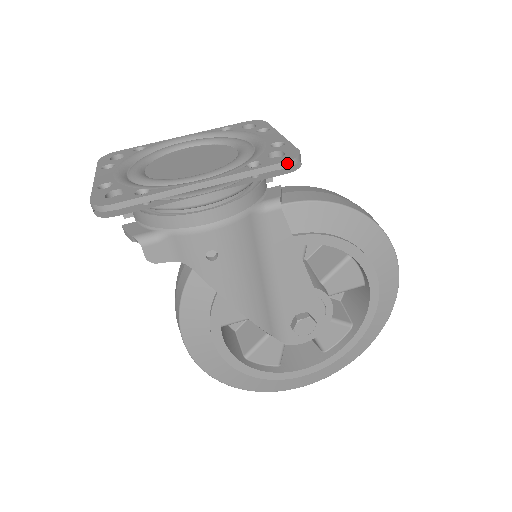
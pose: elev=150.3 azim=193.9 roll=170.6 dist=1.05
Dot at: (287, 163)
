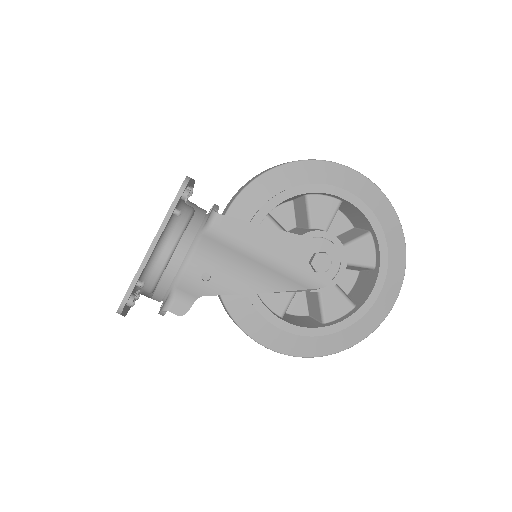
Dot at: (181, 189)
